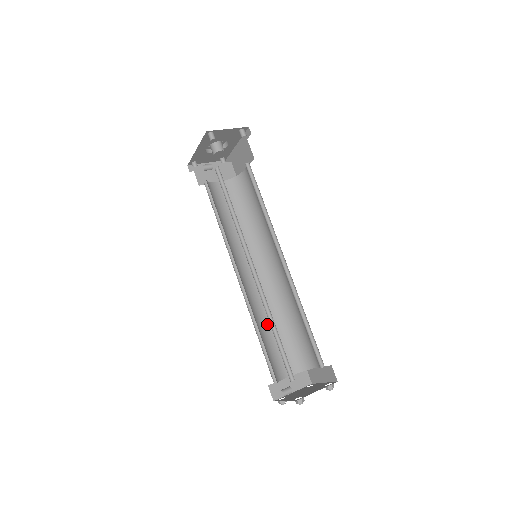
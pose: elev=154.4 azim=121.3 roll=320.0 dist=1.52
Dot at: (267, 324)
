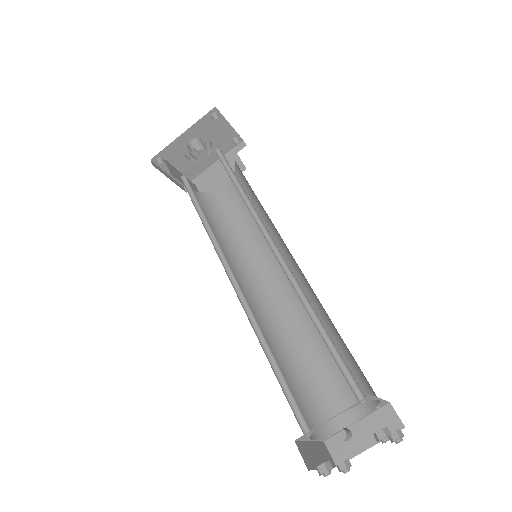
Dot at: occluded
